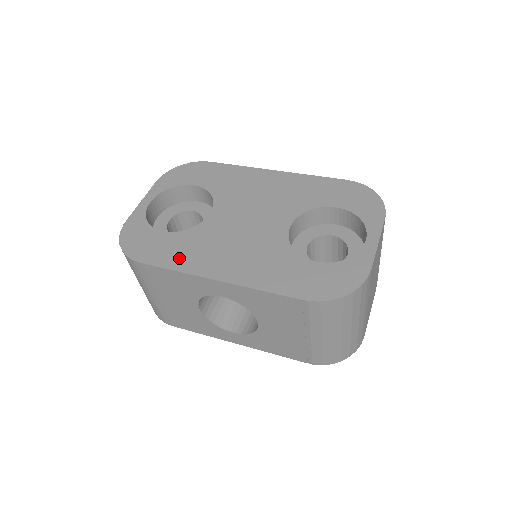
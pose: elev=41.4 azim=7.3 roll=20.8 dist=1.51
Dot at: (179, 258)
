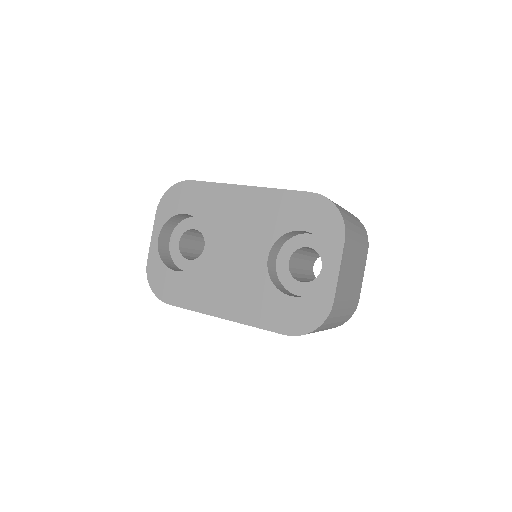
Dot at: (193, 298)
